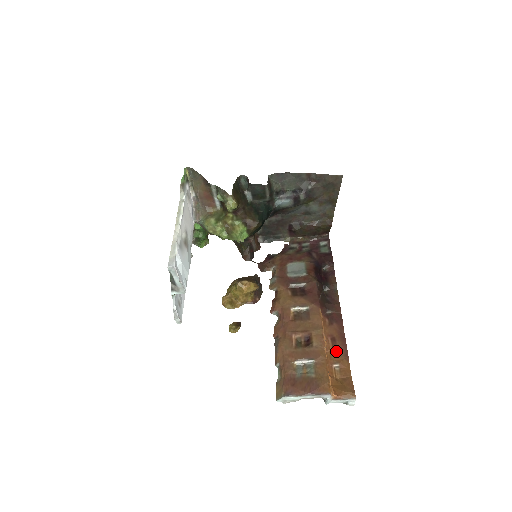
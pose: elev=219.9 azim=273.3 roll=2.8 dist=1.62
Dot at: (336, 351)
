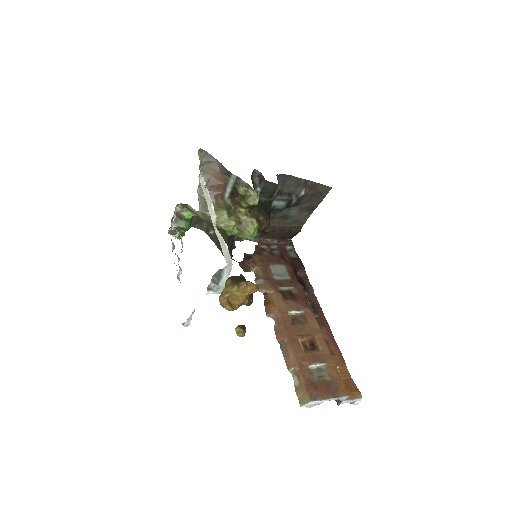
Dot at: (333, 354)
